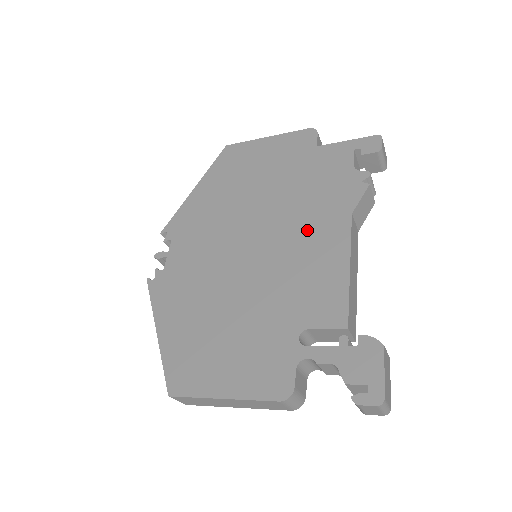
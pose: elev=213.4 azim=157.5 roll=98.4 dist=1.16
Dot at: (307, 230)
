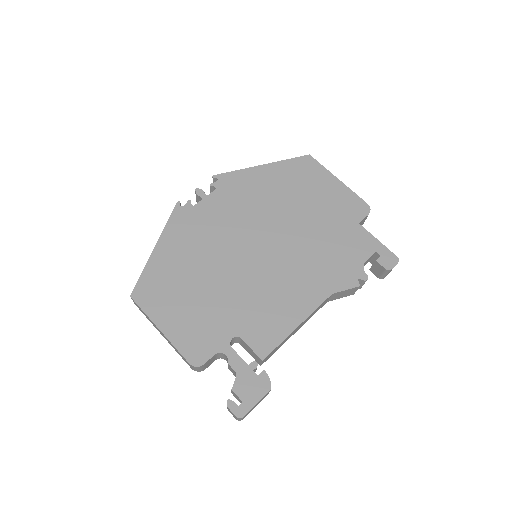
Dot at: (299, 276)
